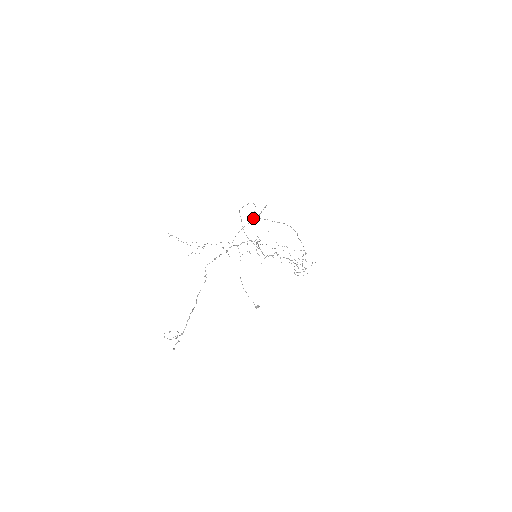
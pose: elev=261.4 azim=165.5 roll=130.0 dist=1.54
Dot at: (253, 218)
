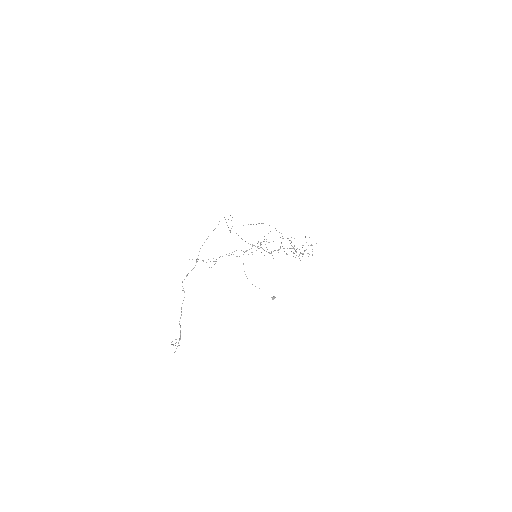
Dot at: occluded
